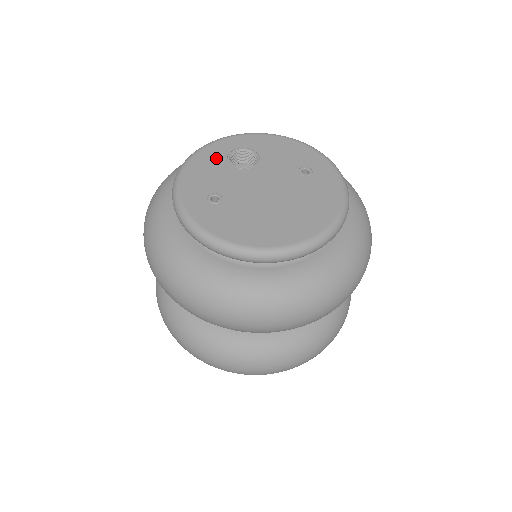
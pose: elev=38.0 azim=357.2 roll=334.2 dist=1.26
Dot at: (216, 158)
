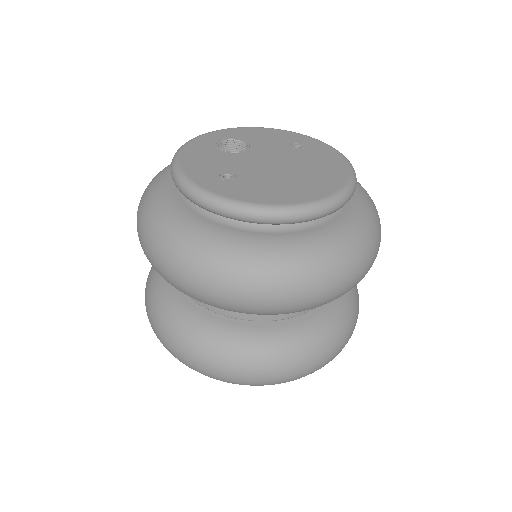
Dot at: (206, 149)
